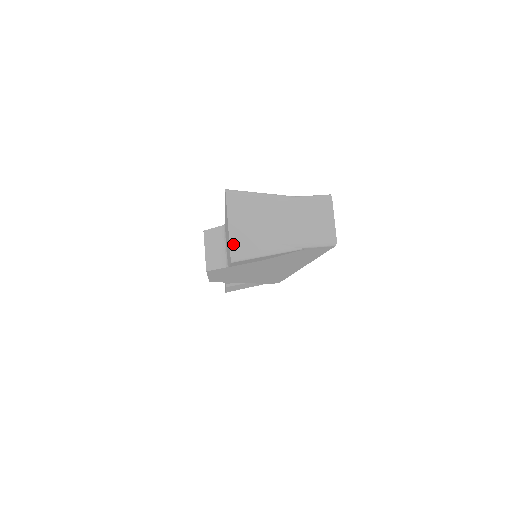
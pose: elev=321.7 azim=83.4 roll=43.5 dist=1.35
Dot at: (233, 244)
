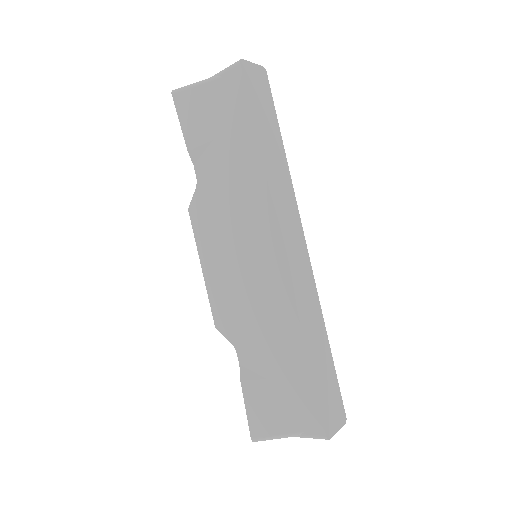
Dot at: occluded
